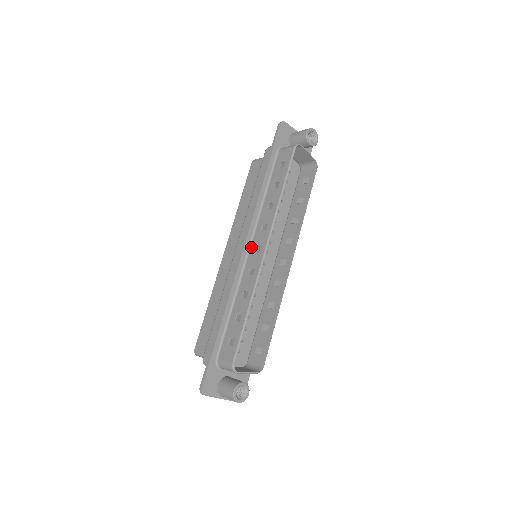
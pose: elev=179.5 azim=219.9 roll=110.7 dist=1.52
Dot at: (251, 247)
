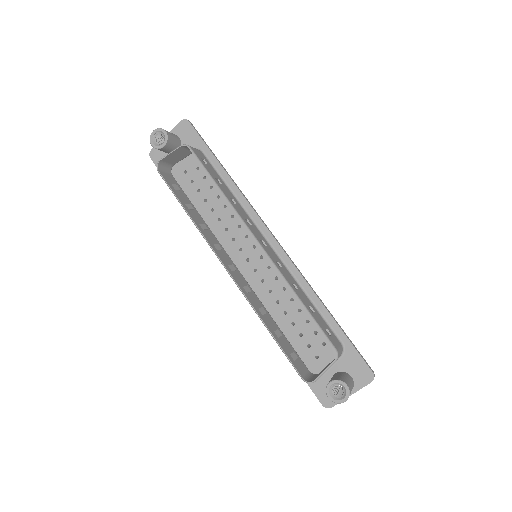
Dot at: occluded
